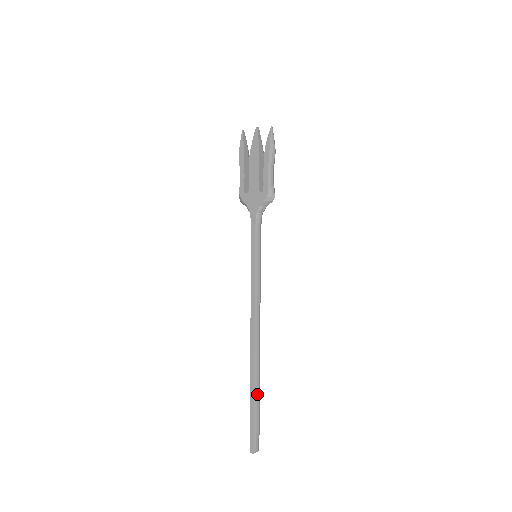
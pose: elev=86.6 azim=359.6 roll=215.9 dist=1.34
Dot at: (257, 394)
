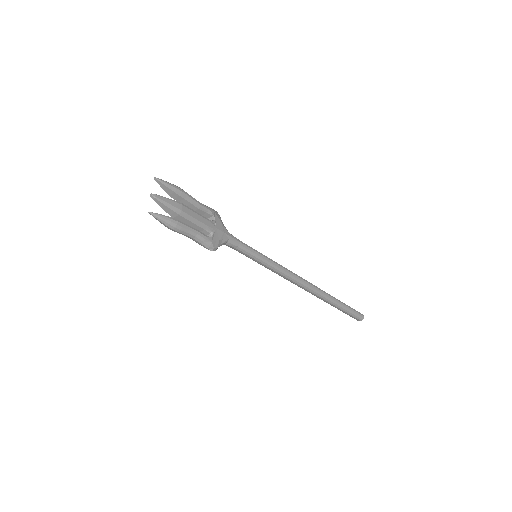
Dot at: (333, 305)
